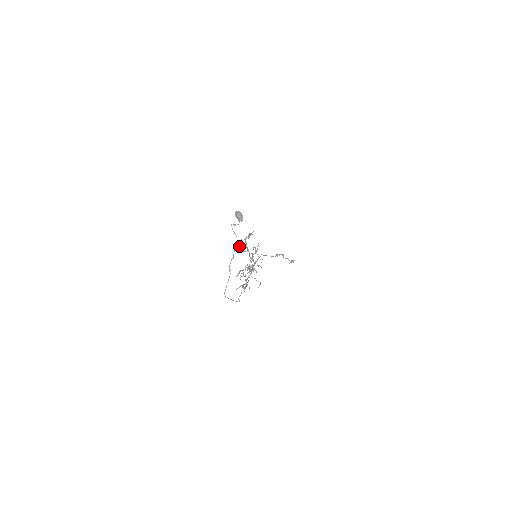
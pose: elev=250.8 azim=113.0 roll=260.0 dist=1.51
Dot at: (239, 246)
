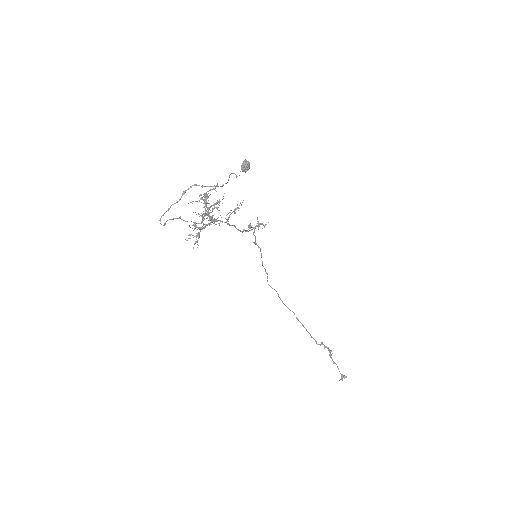
Dot at: occluded
